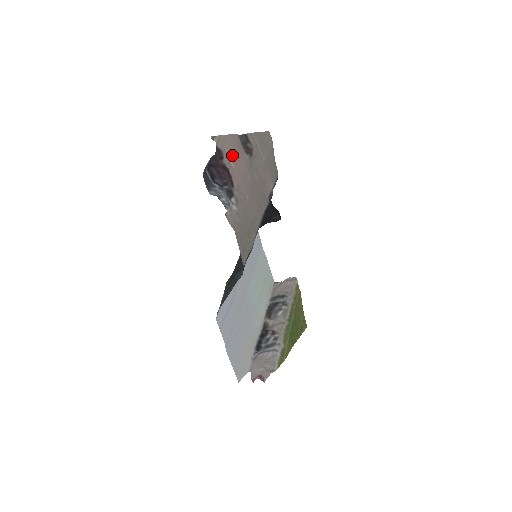
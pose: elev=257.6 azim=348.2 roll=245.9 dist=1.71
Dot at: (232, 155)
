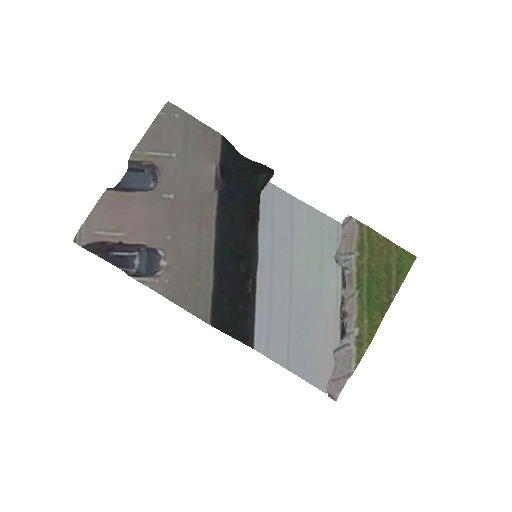
Dot at: (110, 226)
